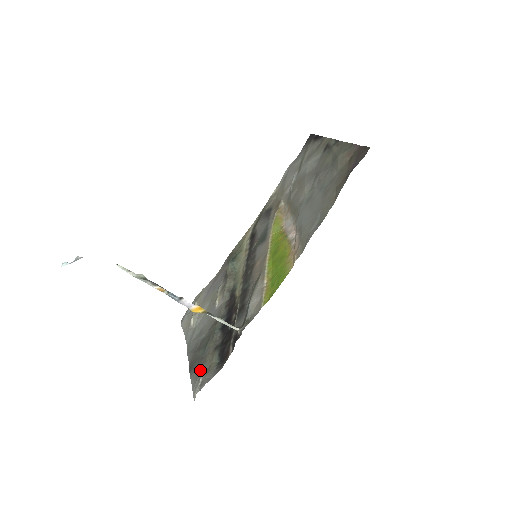
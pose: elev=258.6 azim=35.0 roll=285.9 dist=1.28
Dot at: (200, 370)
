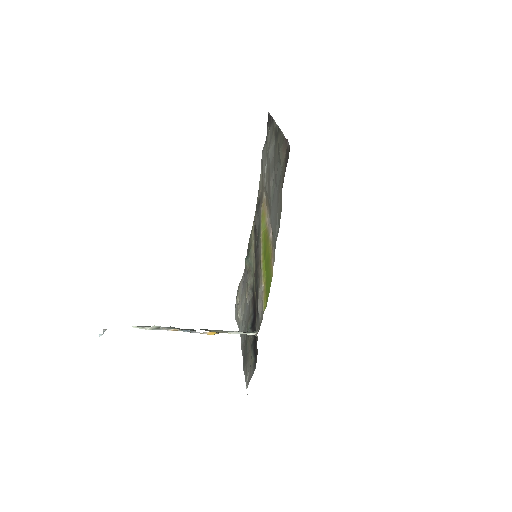
Dot at: (247, 366)
